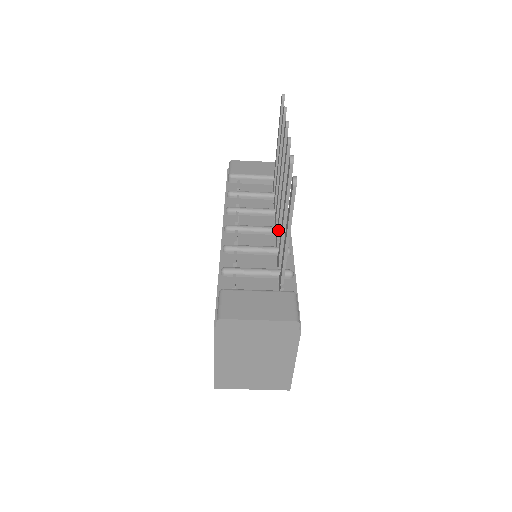
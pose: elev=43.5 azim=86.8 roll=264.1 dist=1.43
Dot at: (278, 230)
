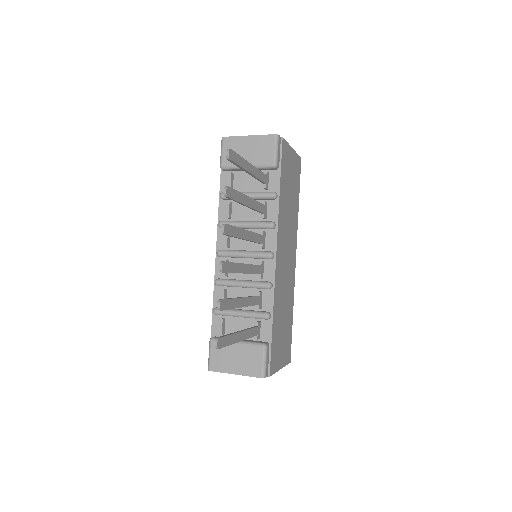
Dot at: occluded
